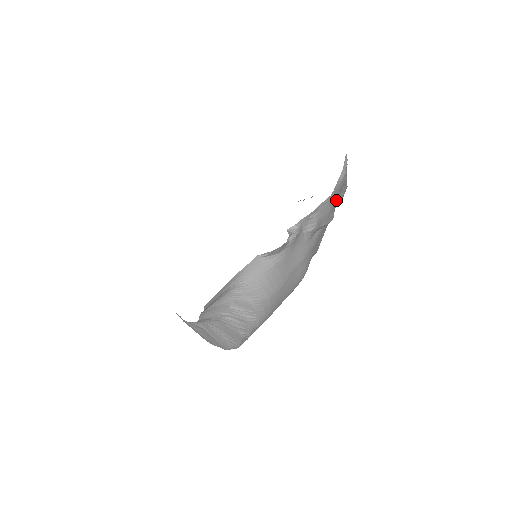
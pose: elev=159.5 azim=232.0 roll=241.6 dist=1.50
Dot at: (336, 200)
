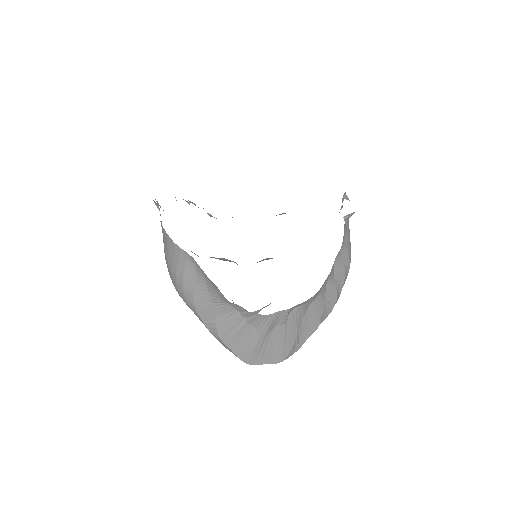
Dot at: occluded
